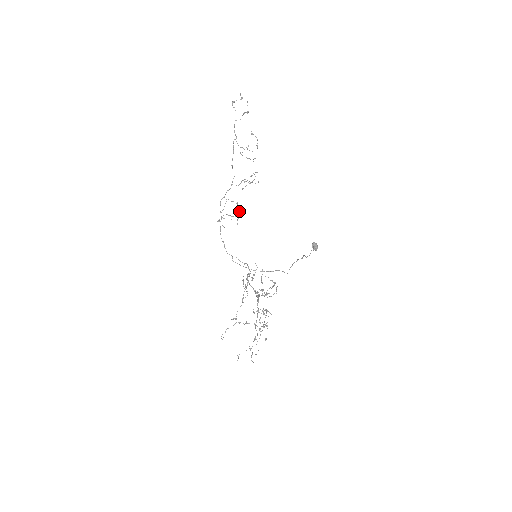
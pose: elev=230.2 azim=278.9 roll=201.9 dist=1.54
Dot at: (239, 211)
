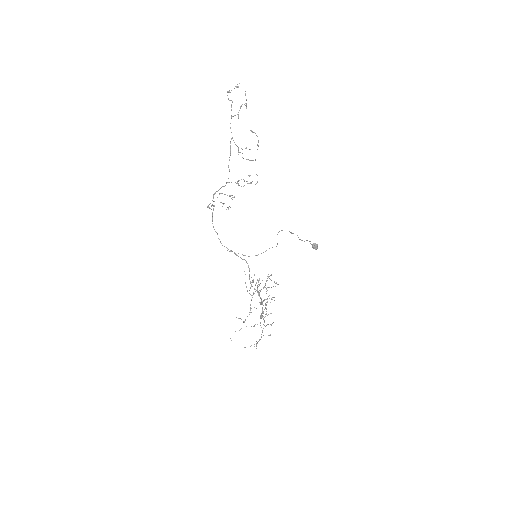
Dot at: occluded
